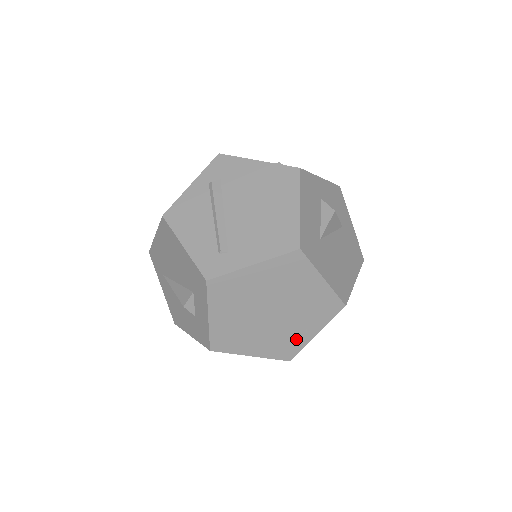
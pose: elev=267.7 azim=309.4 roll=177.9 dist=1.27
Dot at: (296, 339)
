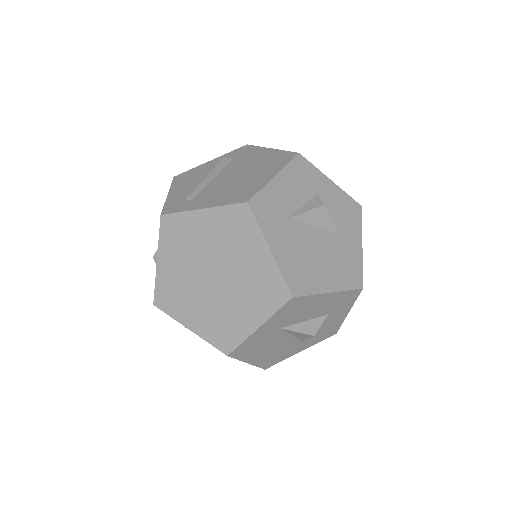
Dot at: (236, 325)
